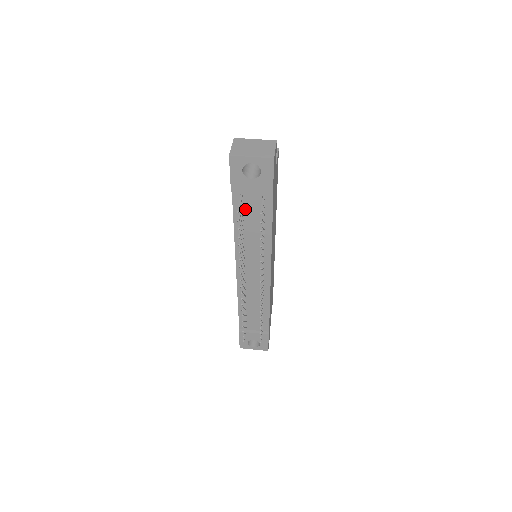
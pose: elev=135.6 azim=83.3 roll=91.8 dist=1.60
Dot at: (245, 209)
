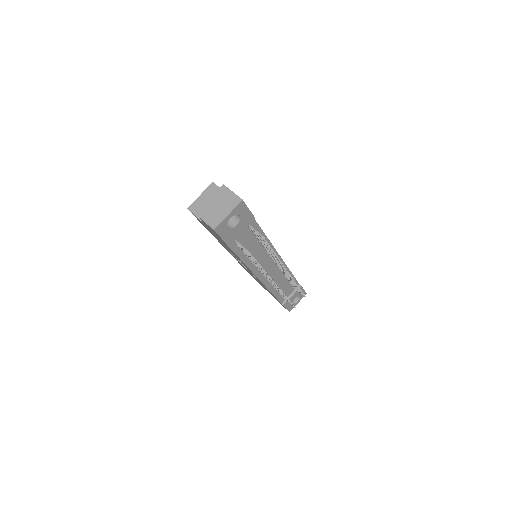
Dot at: (242, 244)
